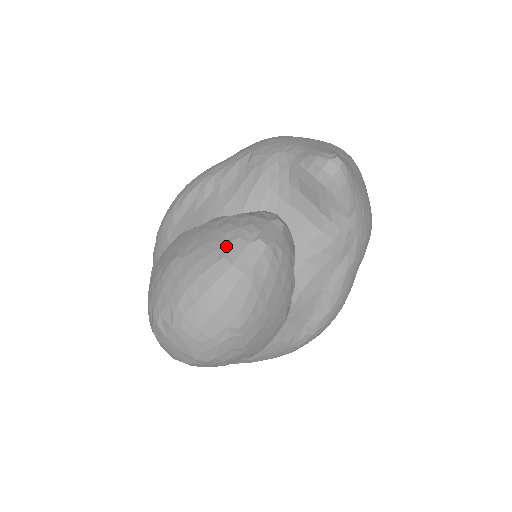
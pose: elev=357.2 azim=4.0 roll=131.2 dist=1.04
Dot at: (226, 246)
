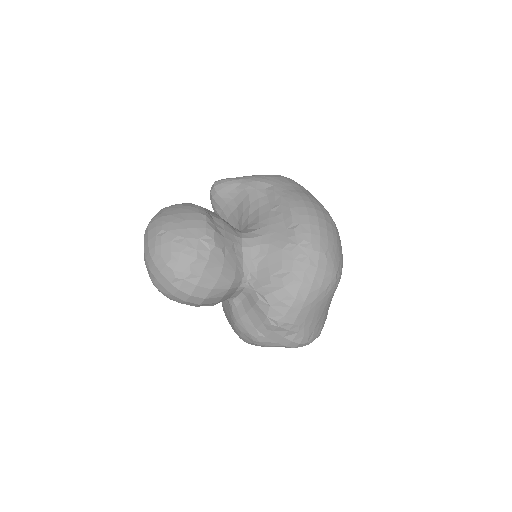
Dot at: occluded
